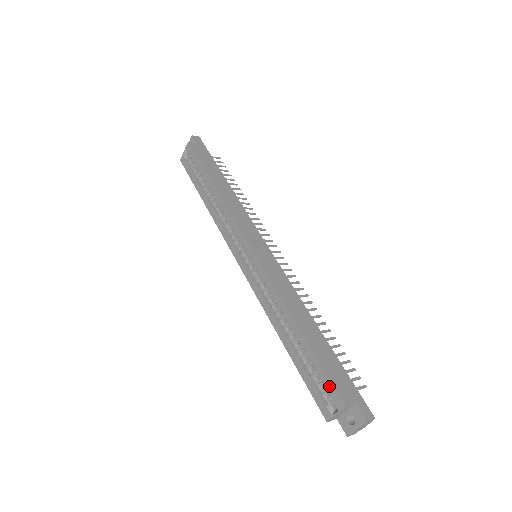
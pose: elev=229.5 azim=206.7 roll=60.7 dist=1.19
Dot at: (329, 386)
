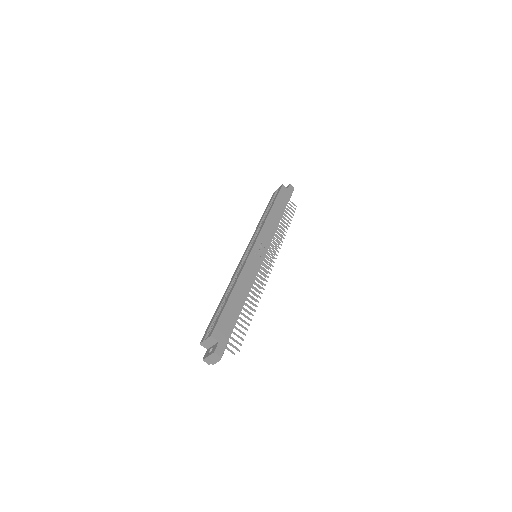
Dot at: (215, 324)
